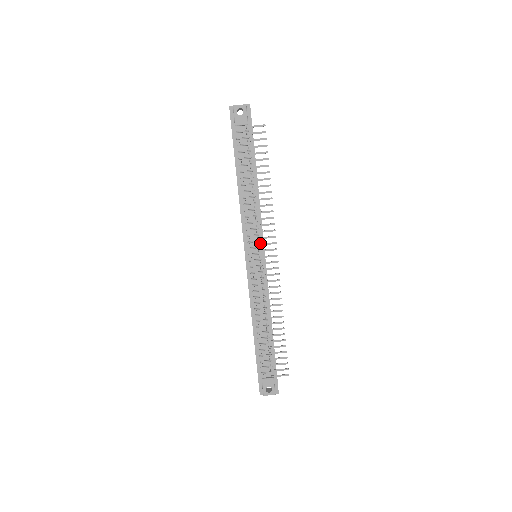
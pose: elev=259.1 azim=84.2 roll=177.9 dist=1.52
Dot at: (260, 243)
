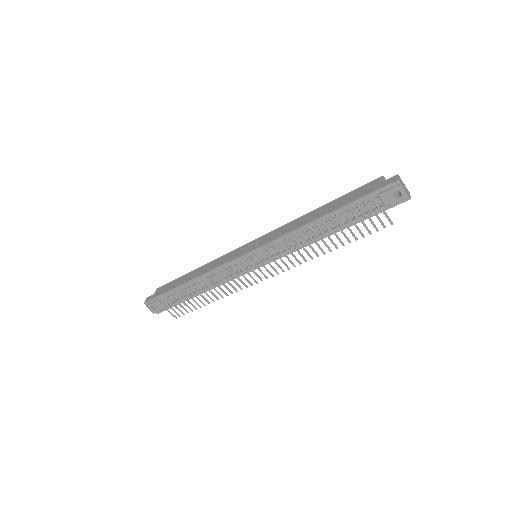
Dot at: (270, 259)
